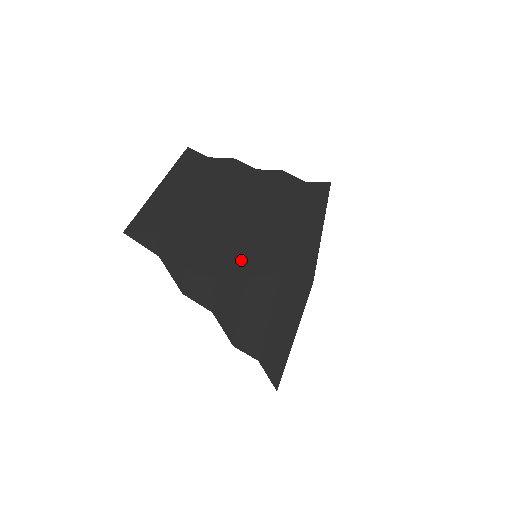
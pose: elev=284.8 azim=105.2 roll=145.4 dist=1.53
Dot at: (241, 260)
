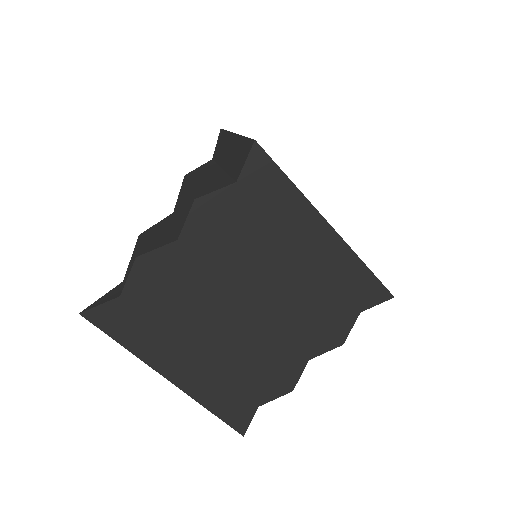
Dot at: (333, 348)
